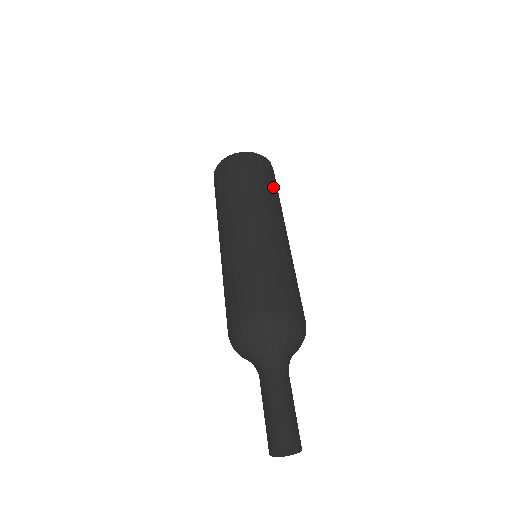
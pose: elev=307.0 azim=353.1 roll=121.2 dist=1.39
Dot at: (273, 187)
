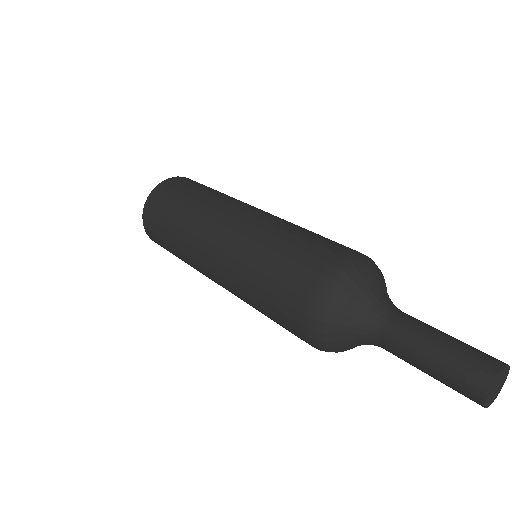
Dot at: occluded
